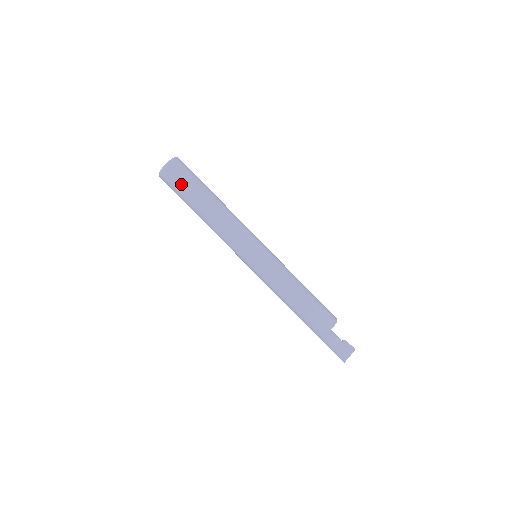
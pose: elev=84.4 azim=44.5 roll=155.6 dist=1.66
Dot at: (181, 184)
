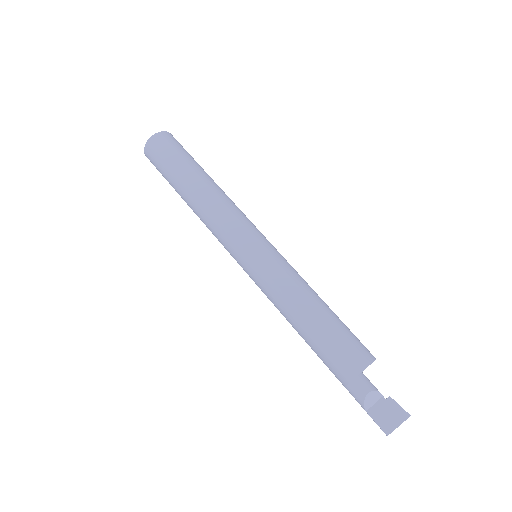
Dot at: (163, 161)
